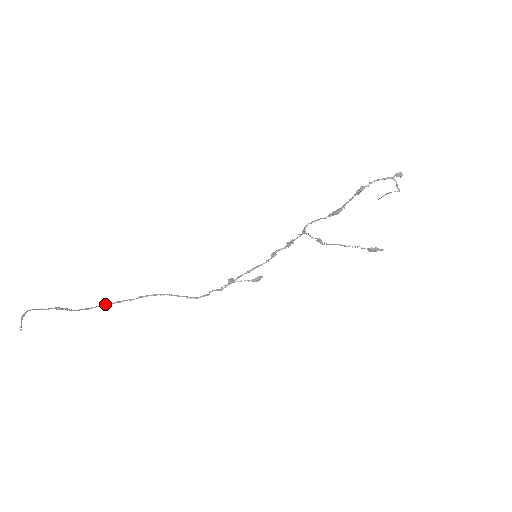
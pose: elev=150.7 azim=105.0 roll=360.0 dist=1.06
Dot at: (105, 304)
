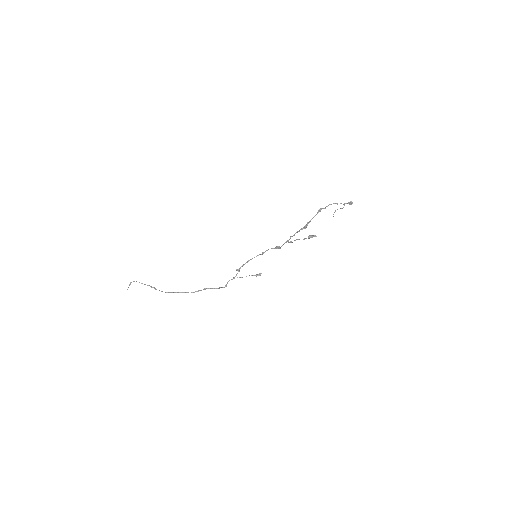
Dot at: (177, 292)
